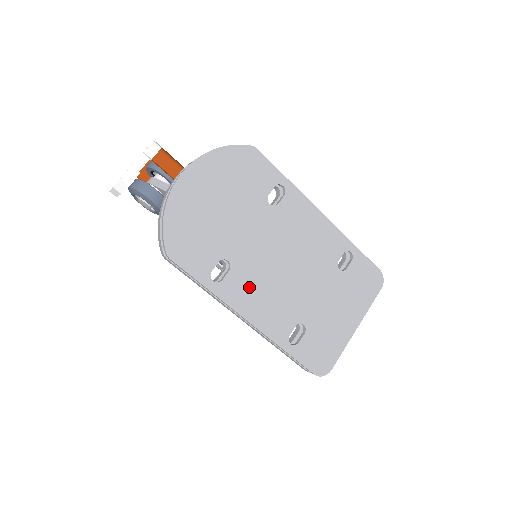
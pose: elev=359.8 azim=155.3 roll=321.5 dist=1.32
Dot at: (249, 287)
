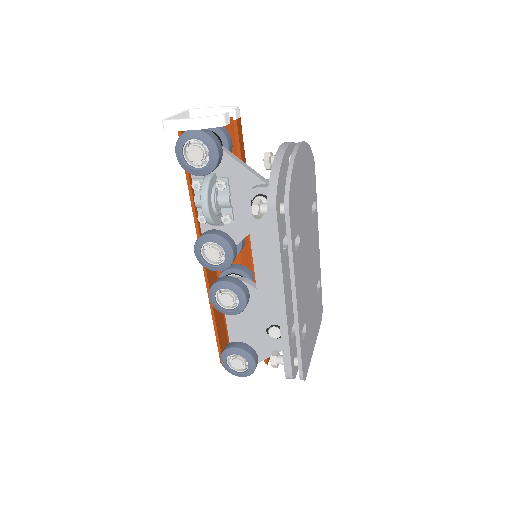
Dot at: (300, 270)
